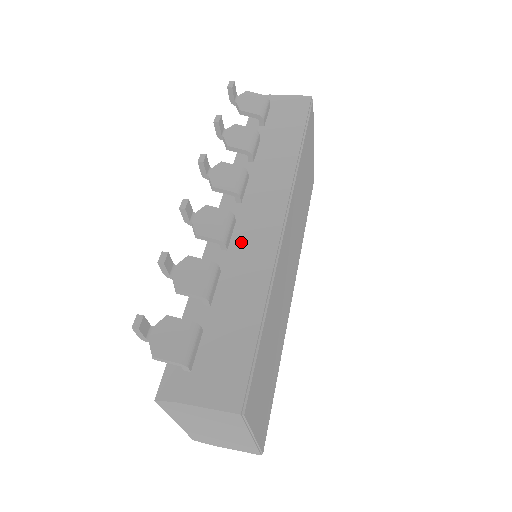
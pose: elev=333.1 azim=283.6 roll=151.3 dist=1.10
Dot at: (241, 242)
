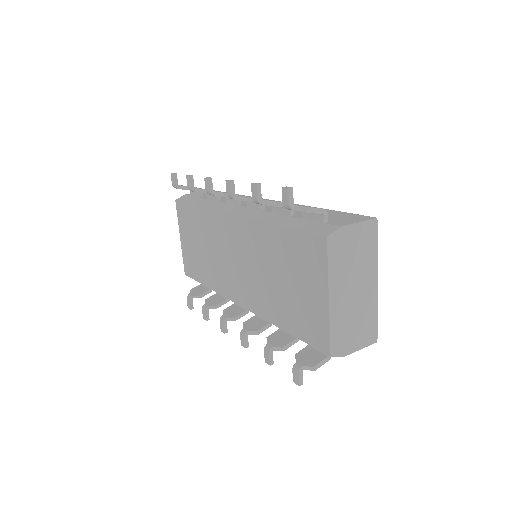
Dot at: (268, 207)
